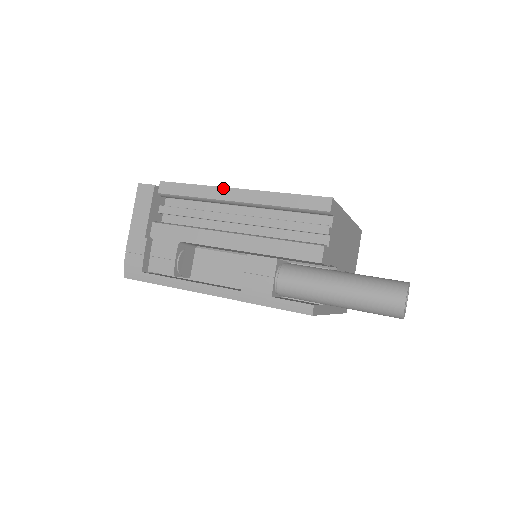
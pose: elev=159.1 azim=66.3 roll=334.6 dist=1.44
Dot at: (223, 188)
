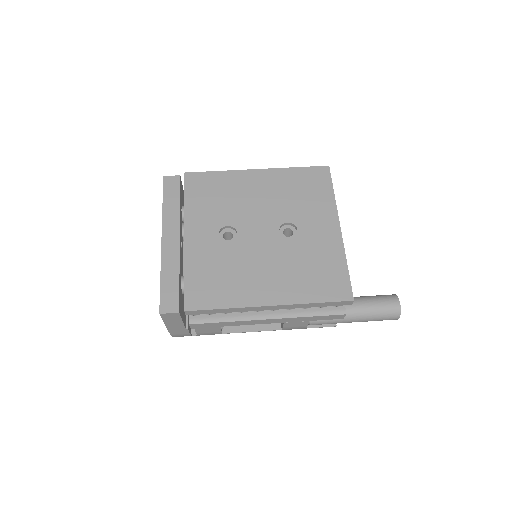
Dot at: (254, 307)
